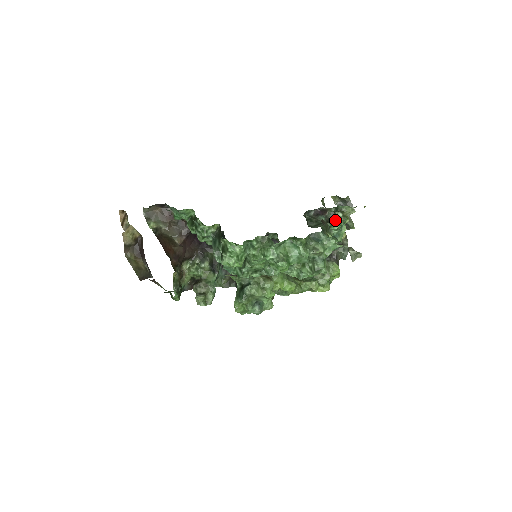
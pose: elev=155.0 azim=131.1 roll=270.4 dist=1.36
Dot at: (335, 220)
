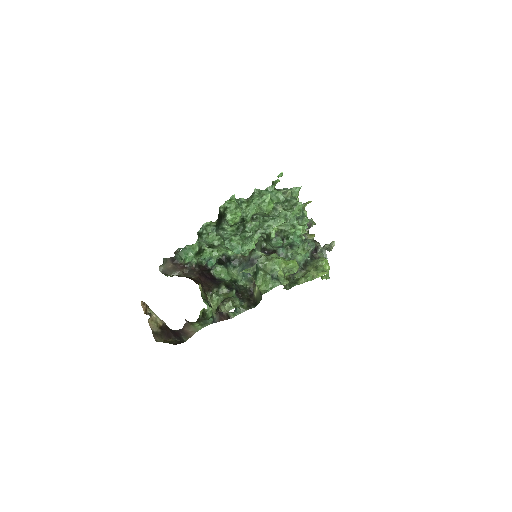
Dot at: occluded
